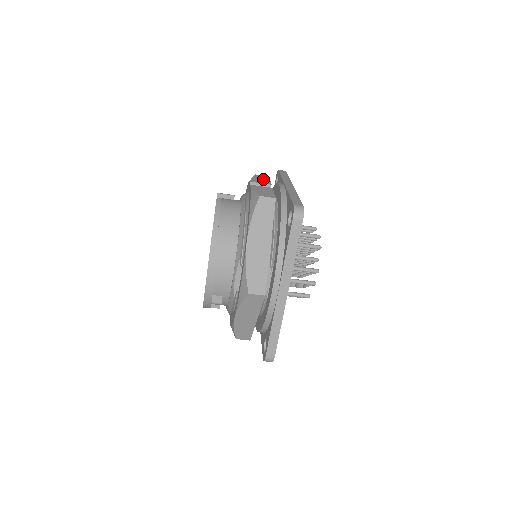
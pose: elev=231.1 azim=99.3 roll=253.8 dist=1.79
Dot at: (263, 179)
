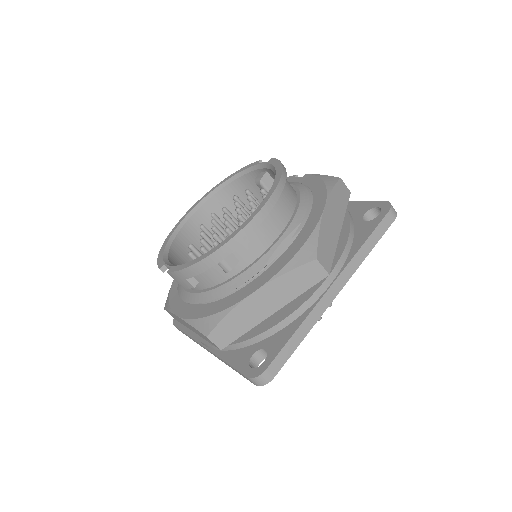
Dot at: occluded
